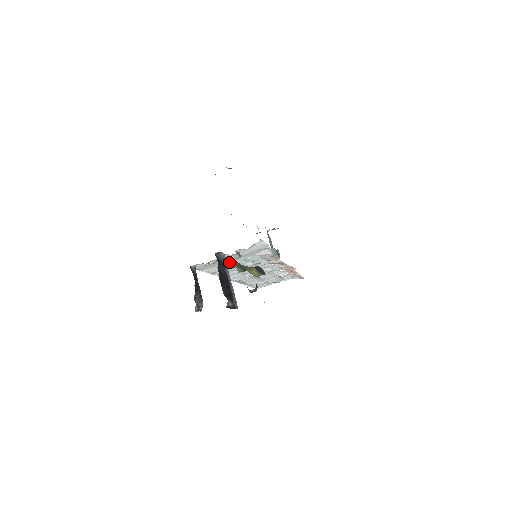
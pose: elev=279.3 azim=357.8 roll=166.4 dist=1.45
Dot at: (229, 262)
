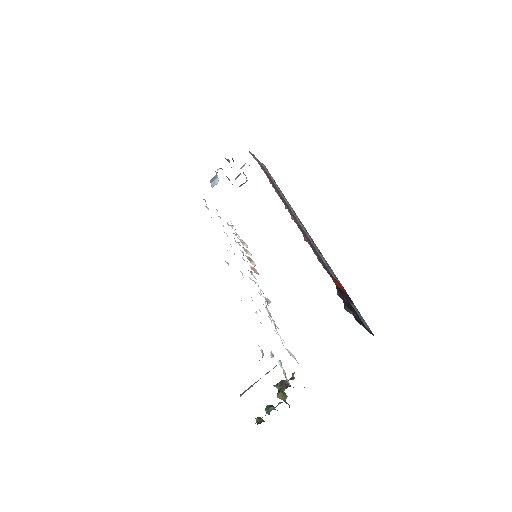
Dot at: occluded
